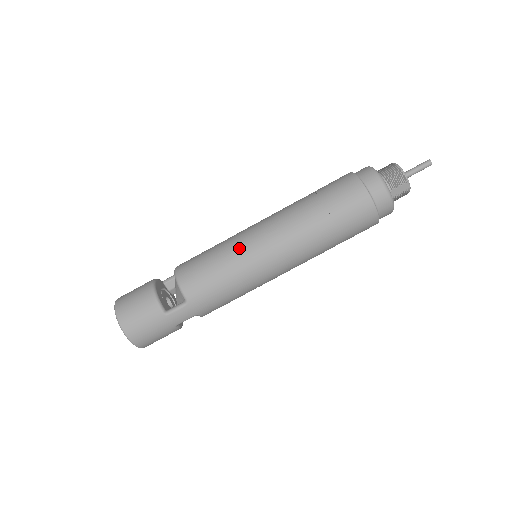
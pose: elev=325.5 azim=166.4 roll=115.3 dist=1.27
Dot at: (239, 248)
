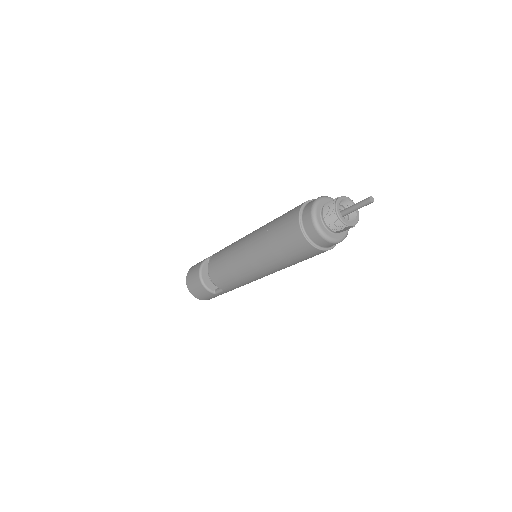
Dot at: (237, 268)
